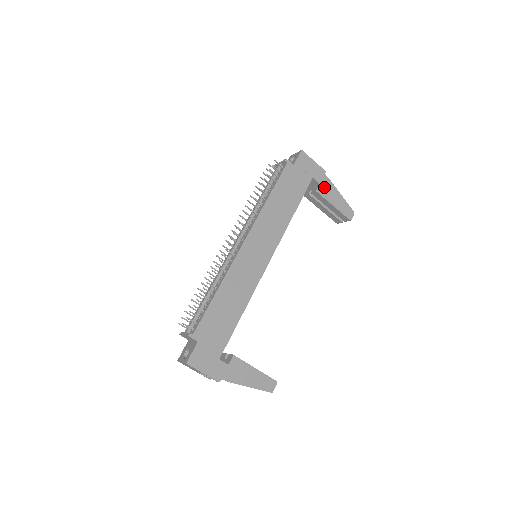
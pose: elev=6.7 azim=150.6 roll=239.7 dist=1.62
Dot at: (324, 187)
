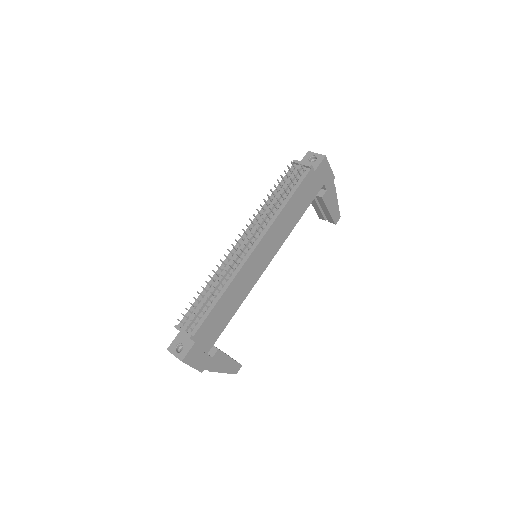
Dot at: (329, 193)
